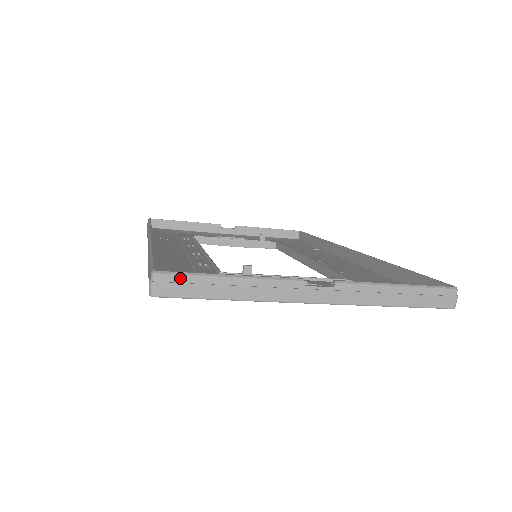
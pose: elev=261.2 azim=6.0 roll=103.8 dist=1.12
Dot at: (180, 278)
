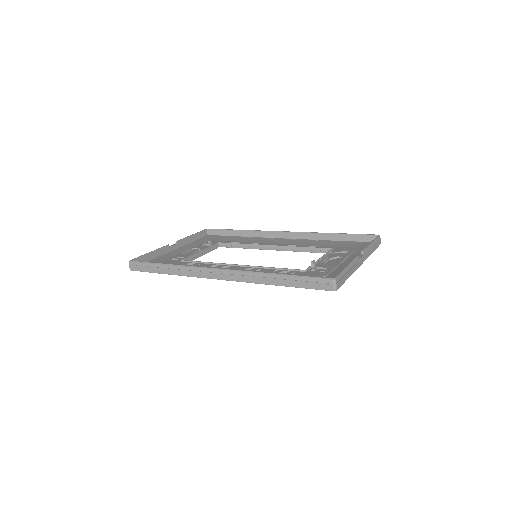
Dot at: (340, 277)
